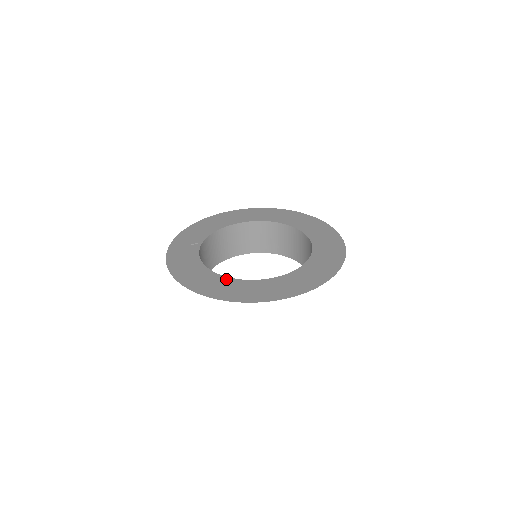
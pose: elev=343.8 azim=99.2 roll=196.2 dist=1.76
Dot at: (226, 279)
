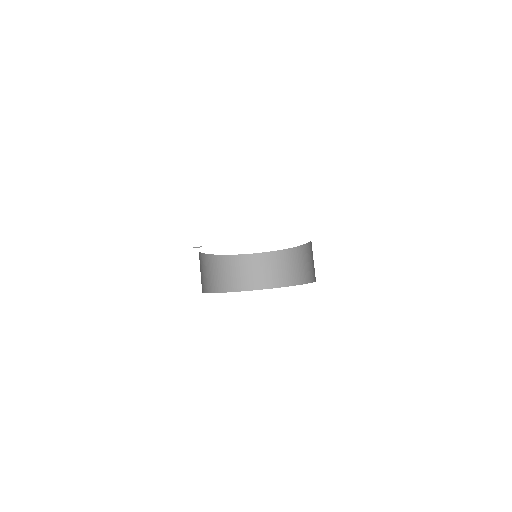
Dot at: occluded
